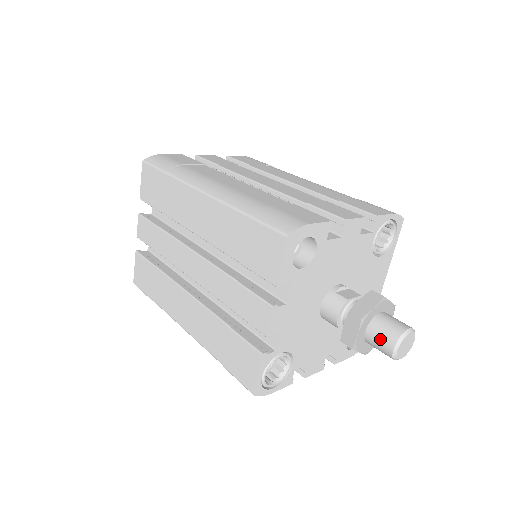
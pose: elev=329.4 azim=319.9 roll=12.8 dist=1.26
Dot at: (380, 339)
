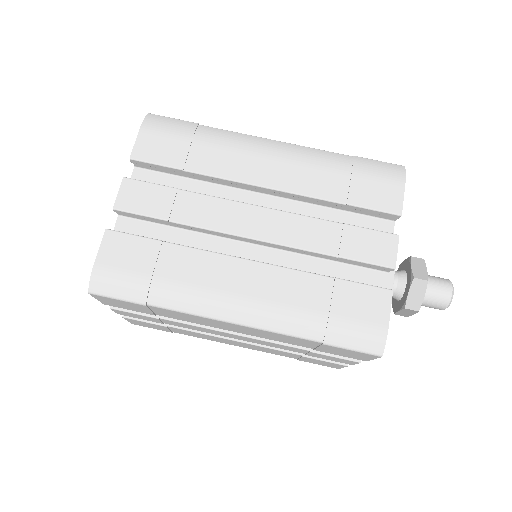
Dot at: (431, 307)
